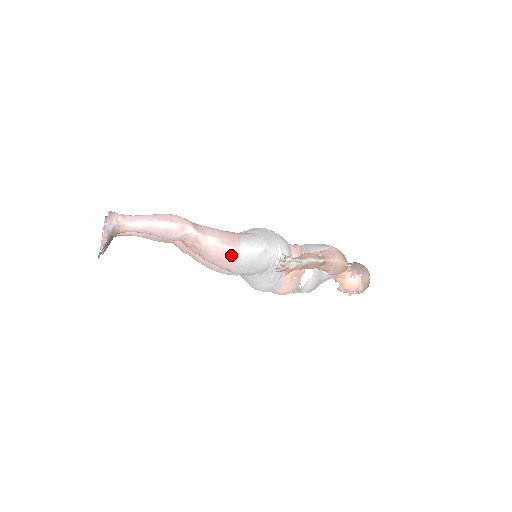
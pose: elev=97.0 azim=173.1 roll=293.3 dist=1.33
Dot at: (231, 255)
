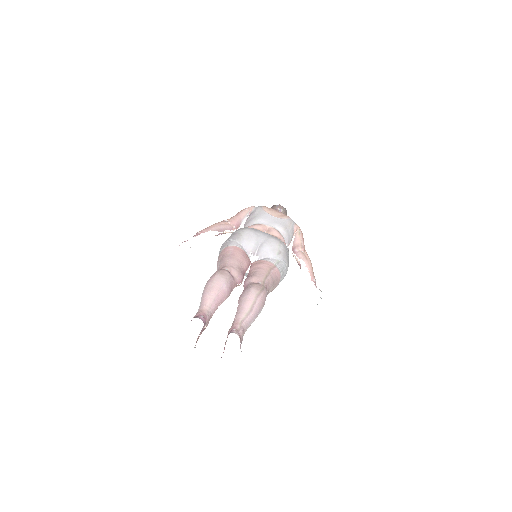
Dot at: occluded
